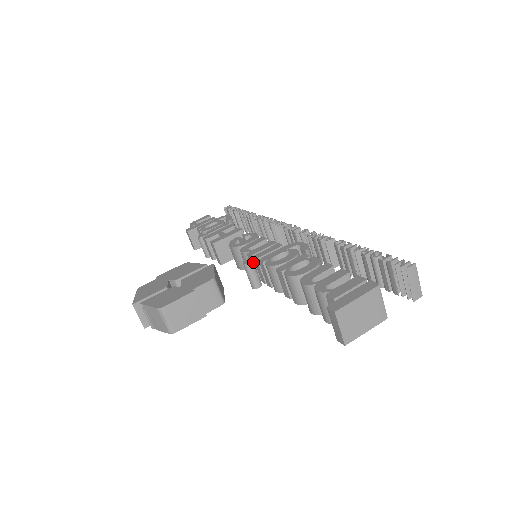
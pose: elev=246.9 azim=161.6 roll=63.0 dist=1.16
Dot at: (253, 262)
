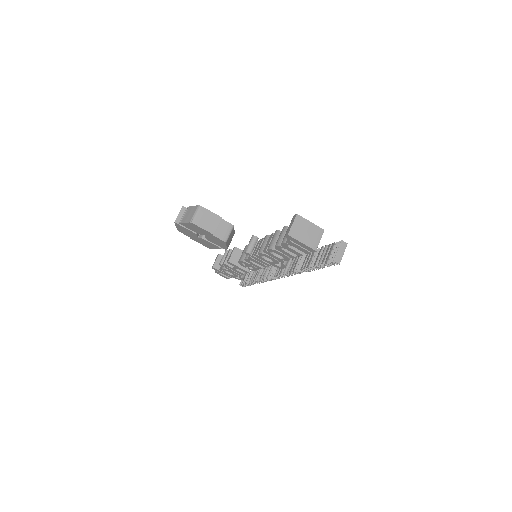
Dot at: occluded
